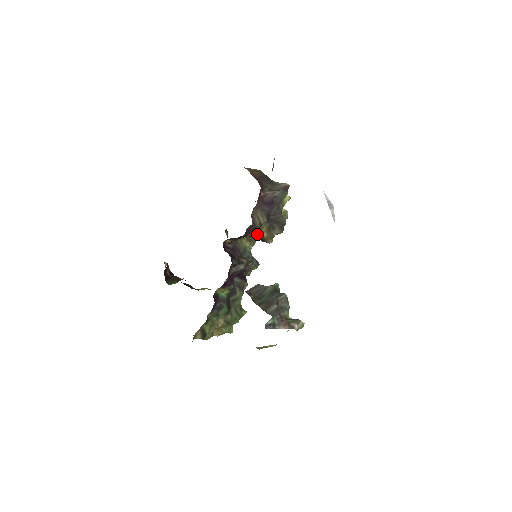
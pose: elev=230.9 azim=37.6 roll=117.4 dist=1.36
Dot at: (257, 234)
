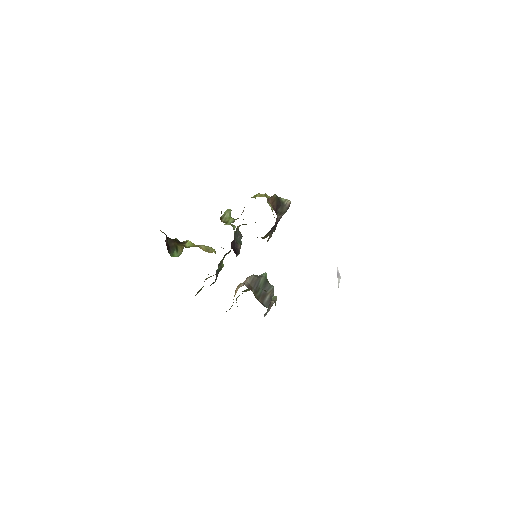
Dot at: occluded
